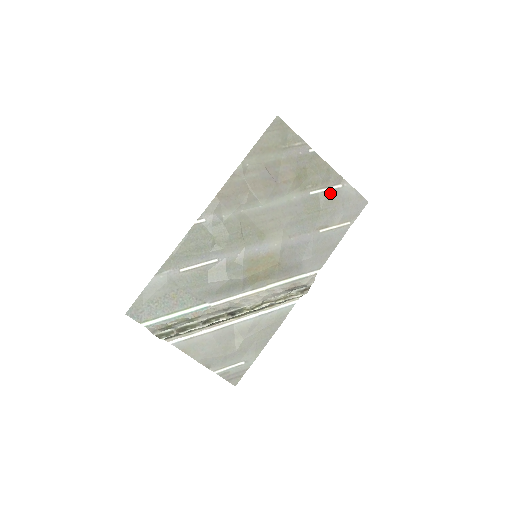
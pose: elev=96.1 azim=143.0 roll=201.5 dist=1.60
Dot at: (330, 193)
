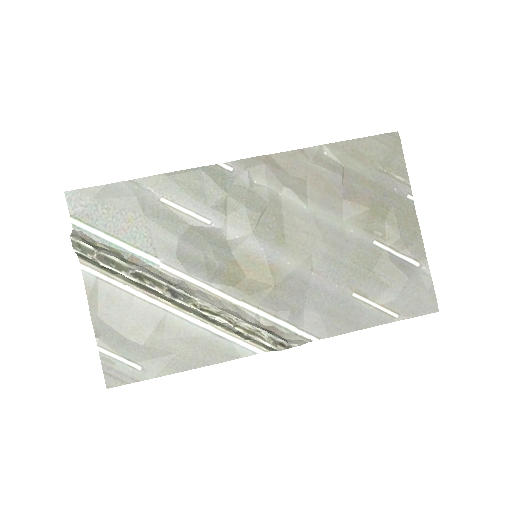
Dot at: (398, 261)
